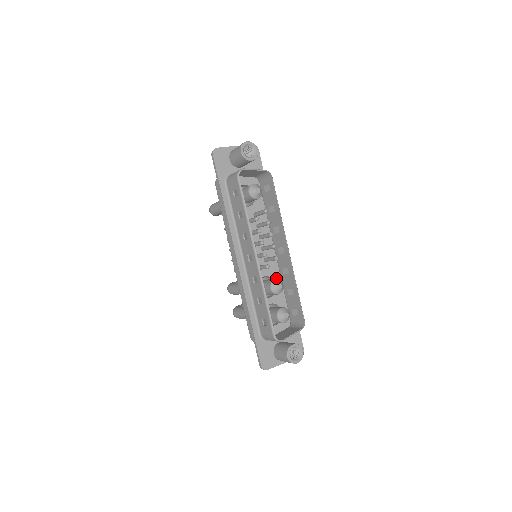
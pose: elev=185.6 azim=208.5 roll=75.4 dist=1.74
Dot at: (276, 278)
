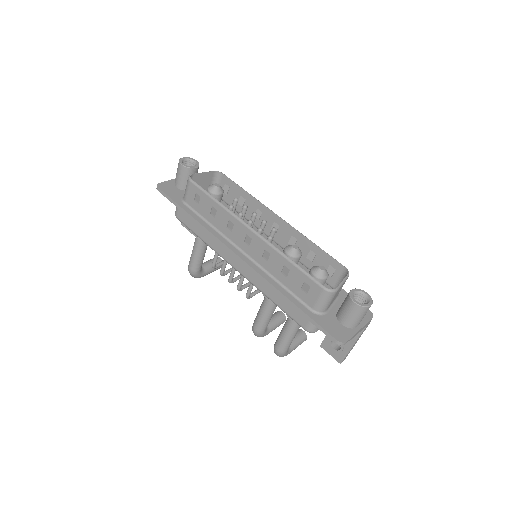
Dot at: occluded
